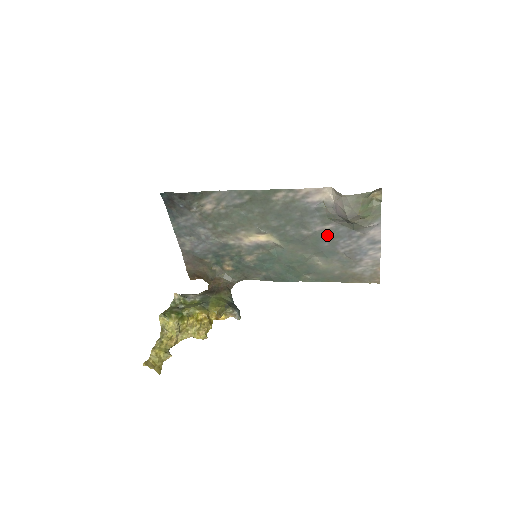
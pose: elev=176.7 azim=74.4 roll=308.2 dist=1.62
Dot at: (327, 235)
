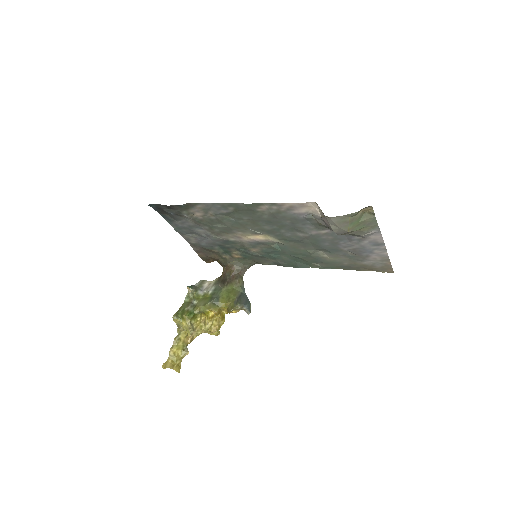
Dot at: (325, 237)
